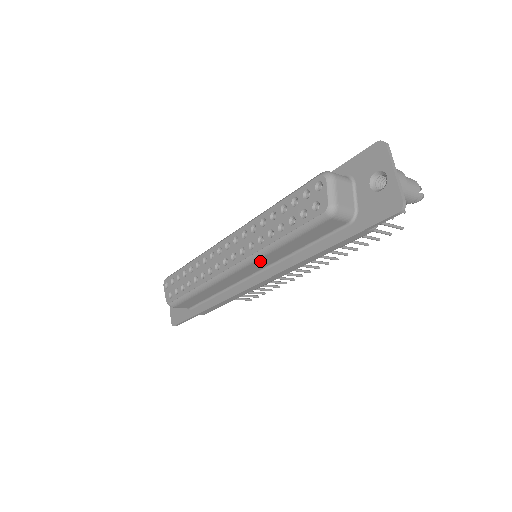
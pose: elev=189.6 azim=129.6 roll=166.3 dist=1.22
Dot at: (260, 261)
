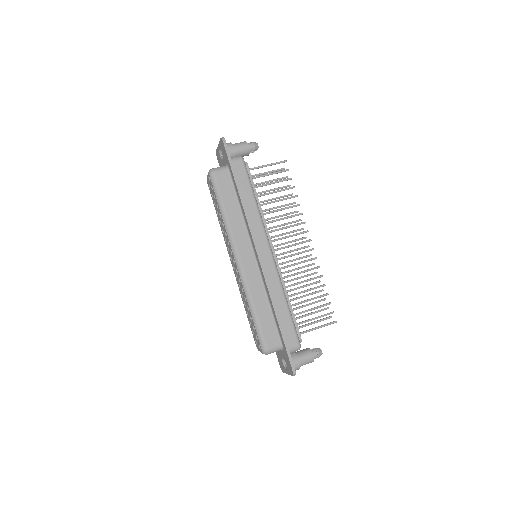
Dot at: occluded
